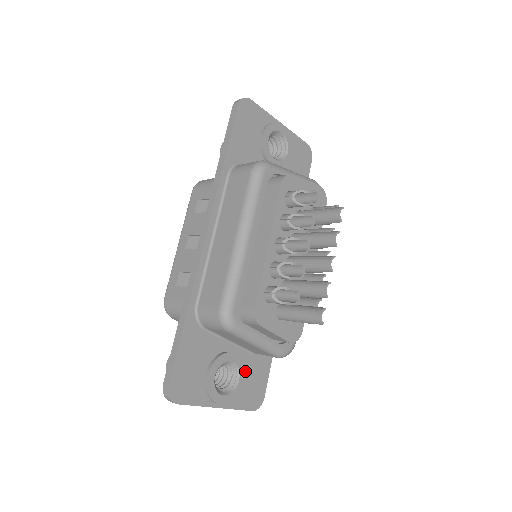
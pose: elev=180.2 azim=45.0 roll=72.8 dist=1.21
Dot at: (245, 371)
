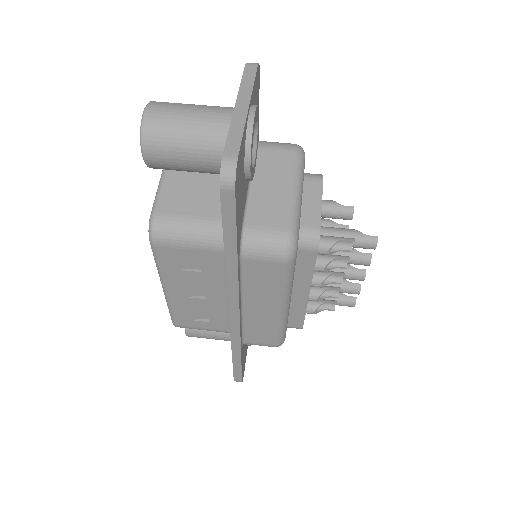
Dot at: occluded
